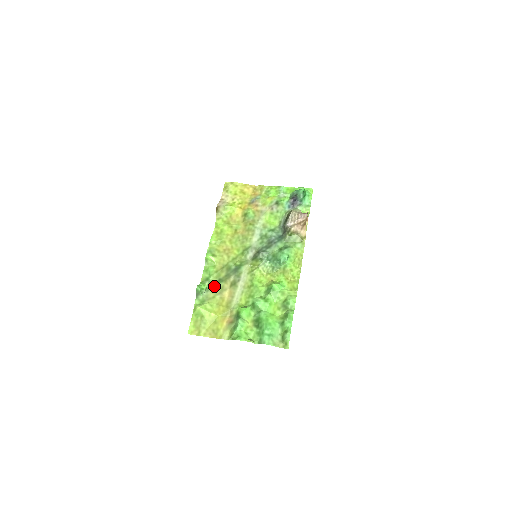
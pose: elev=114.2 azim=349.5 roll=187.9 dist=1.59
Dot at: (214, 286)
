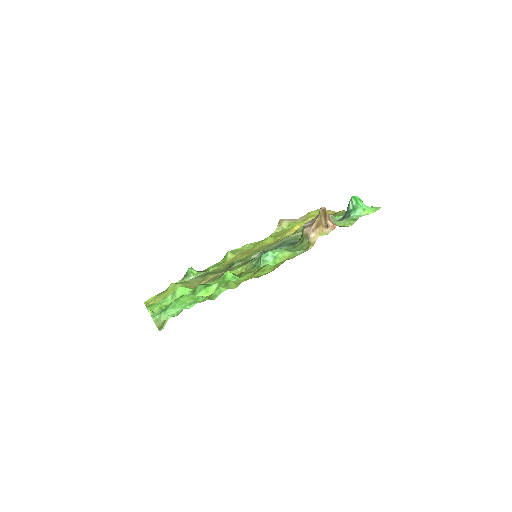
Dot at: (204, 276)
